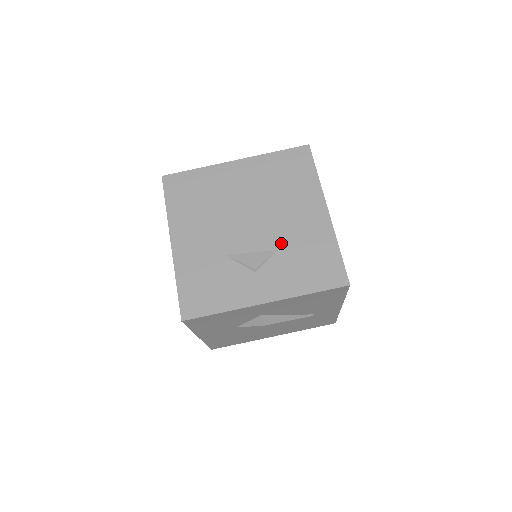
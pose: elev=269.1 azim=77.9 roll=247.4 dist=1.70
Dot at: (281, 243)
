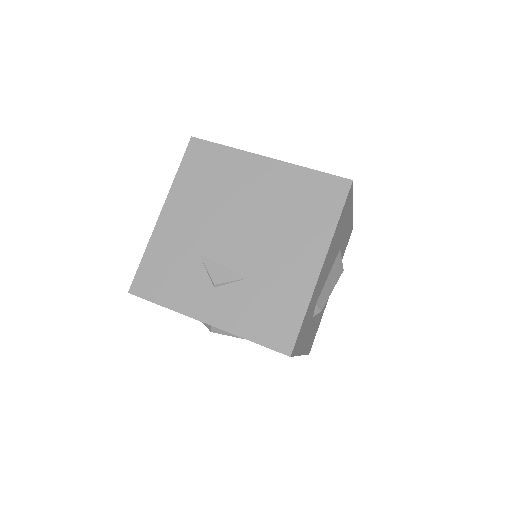
Dot at: (255, 273)
